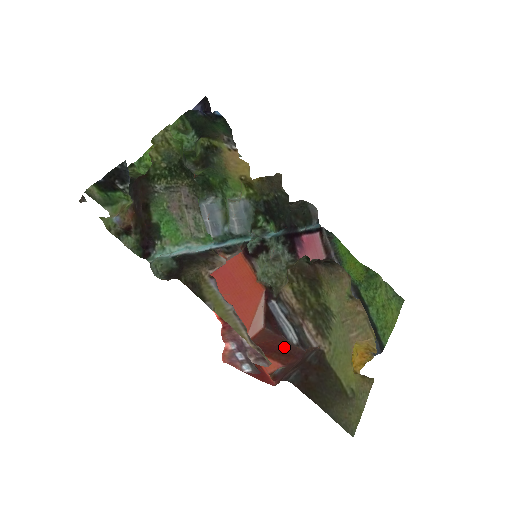
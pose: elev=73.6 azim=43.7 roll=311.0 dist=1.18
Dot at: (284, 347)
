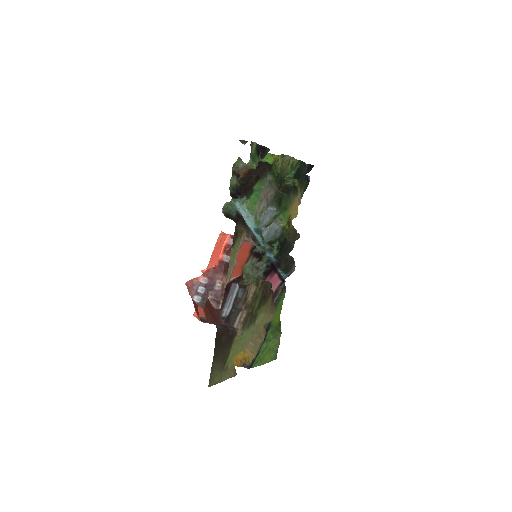
Dot at: (215, 312)
